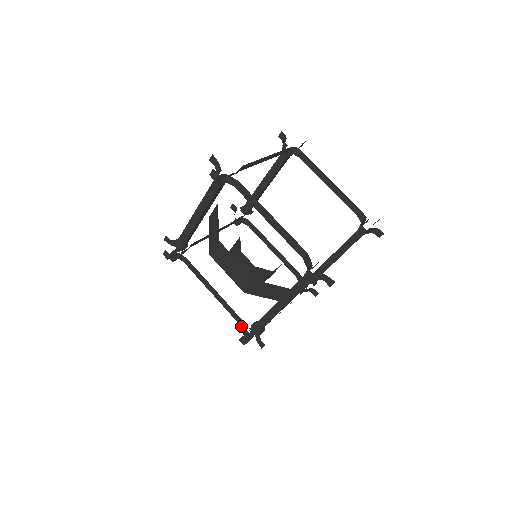
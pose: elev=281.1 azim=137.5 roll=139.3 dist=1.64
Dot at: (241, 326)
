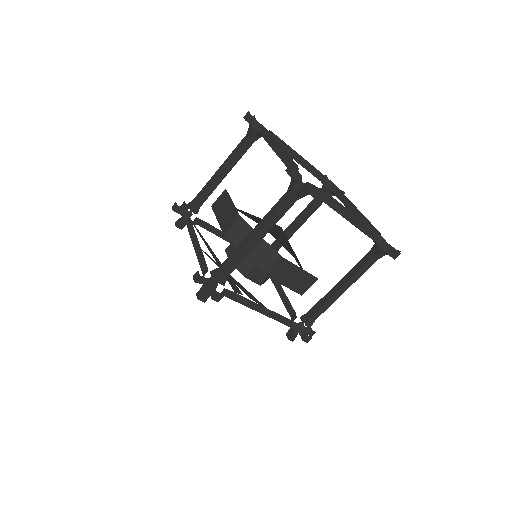
Dot at: (203, 274)
